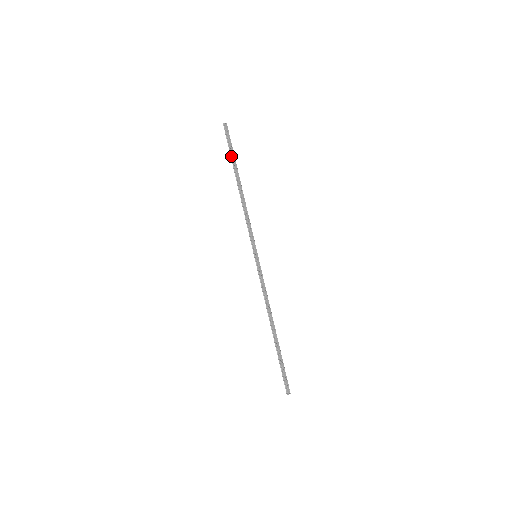
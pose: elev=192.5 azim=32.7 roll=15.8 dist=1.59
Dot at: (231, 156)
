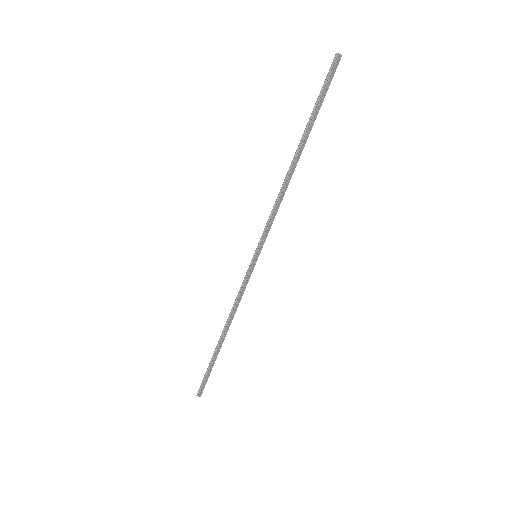
Dot at: (313, 112)
